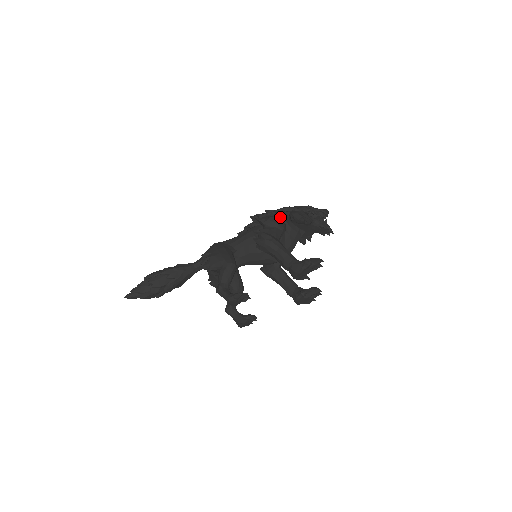
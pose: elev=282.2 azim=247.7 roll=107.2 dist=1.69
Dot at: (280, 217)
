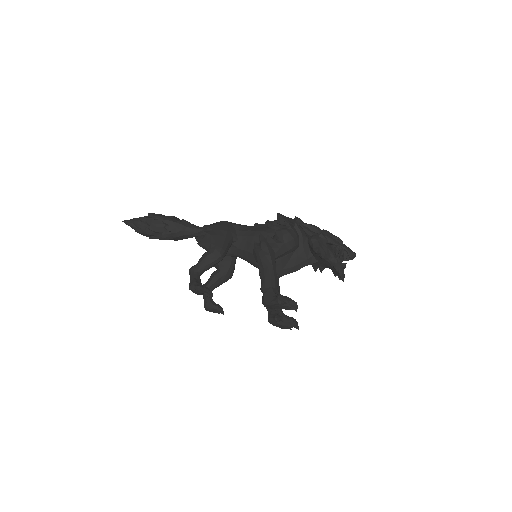
Dot at: (300, 233)
